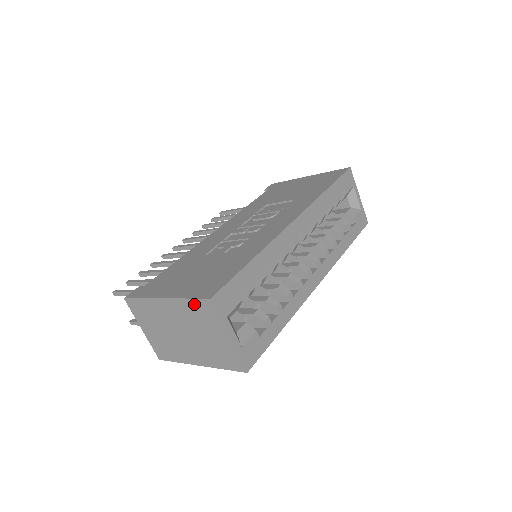
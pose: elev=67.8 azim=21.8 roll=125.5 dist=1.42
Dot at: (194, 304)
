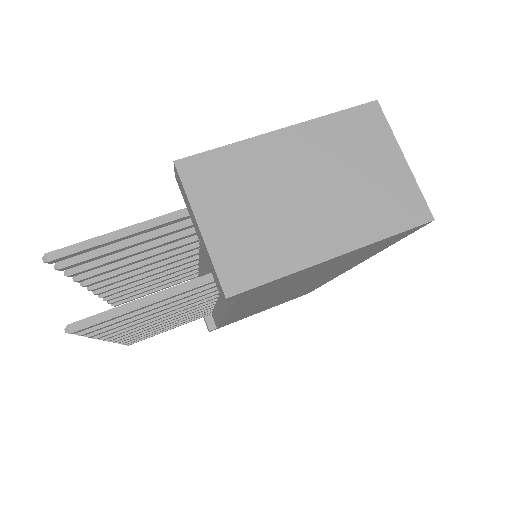
Dot at: (346, 119)
